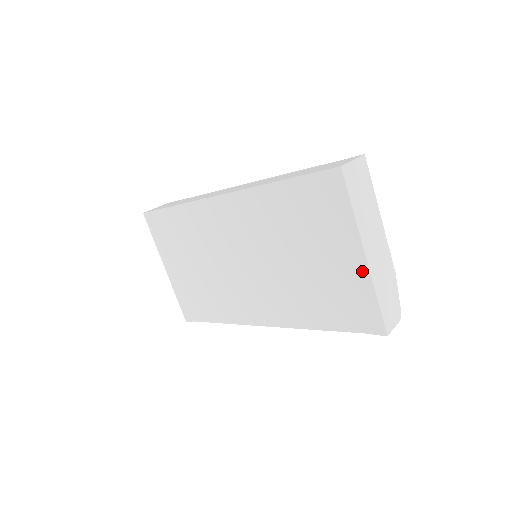
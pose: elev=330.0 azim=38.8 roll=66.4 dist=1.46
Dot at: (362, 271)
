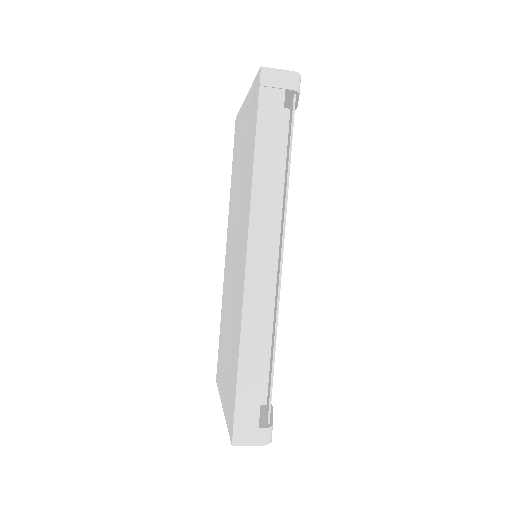
Dot at: (248, 100)
